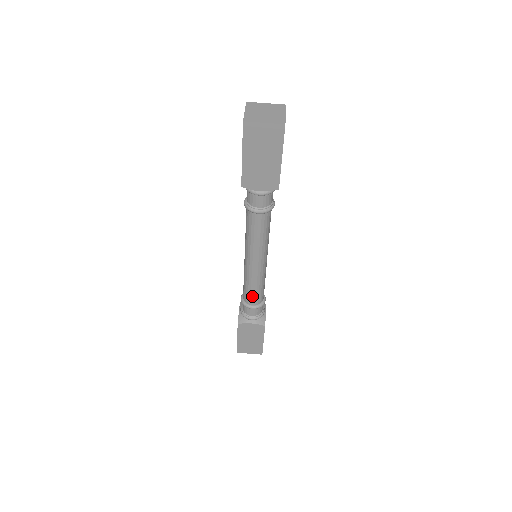
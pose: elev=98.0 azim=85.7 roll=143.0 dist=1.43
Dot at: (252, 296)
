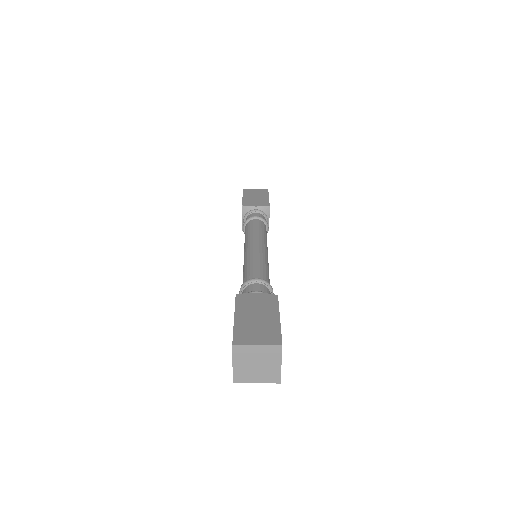
Dot at: occluded
